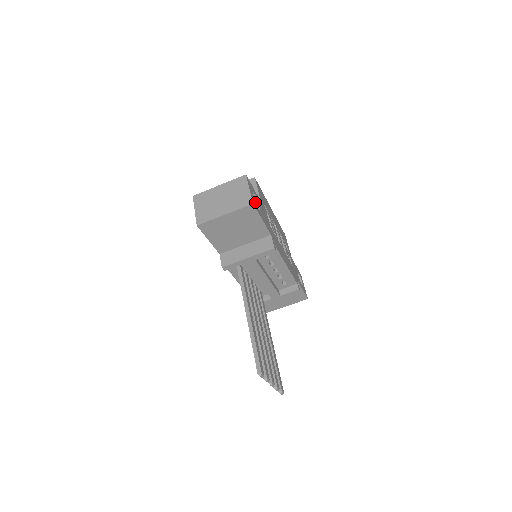
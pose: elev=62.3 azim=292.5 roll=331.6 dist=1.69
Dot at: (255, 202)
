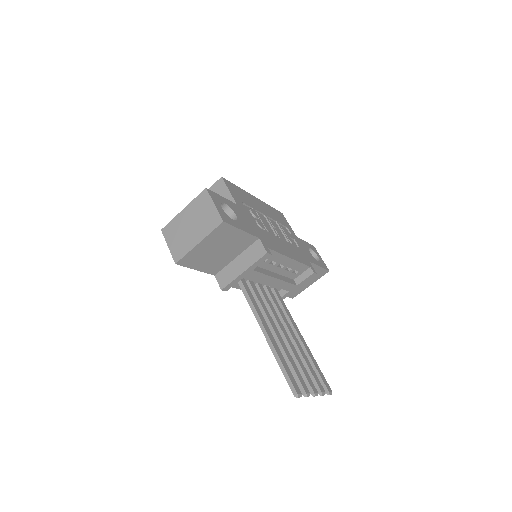
Dot at: (227, 215)
